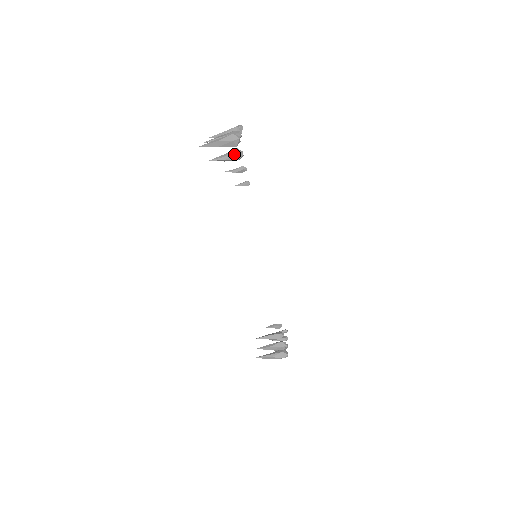
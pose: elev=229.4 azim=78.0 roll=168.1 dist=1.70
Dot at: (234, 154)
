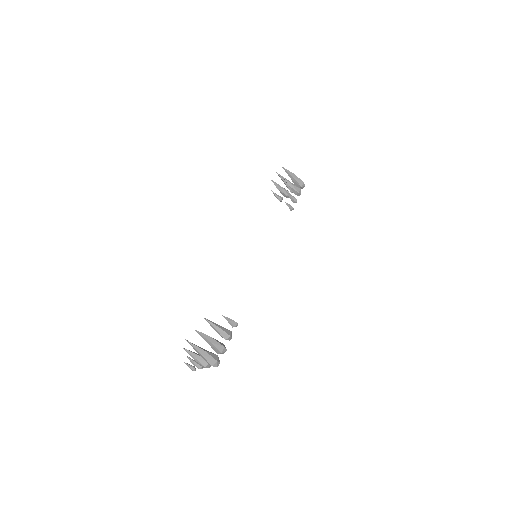
Dot at: occluded
